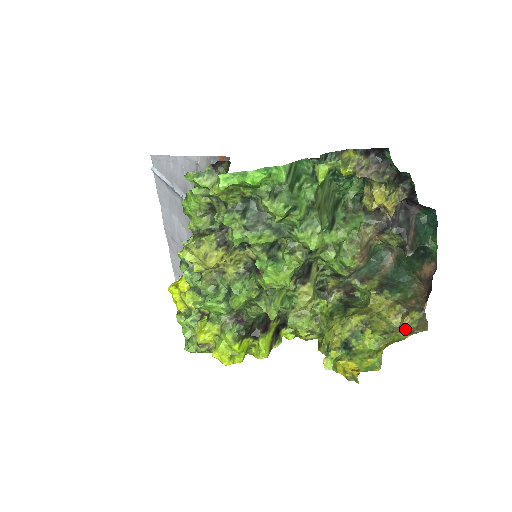
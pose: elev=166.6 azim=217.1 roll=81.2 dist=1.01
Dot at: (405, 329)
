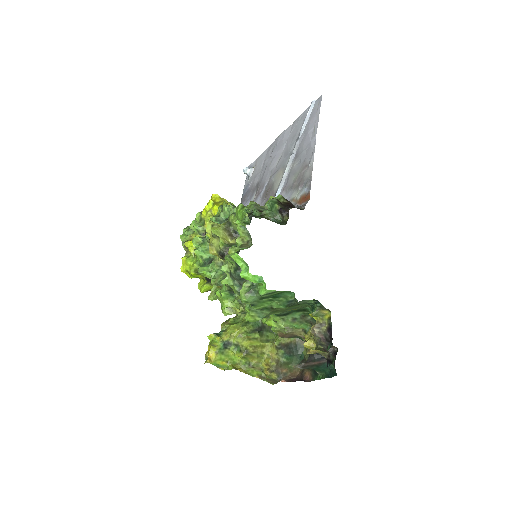
Dot at: (262, 373)
